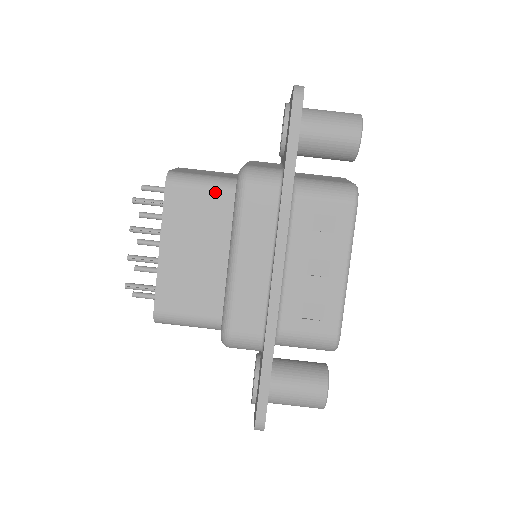
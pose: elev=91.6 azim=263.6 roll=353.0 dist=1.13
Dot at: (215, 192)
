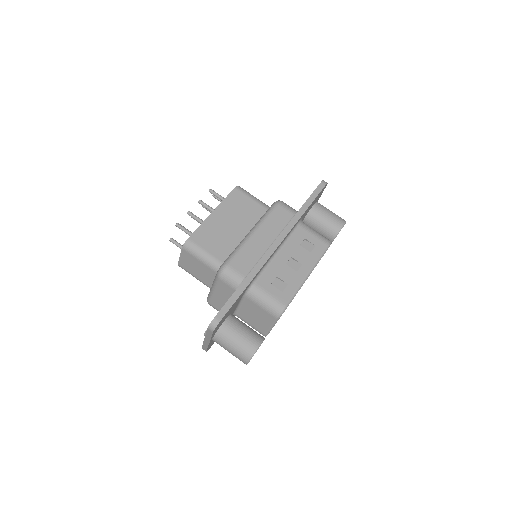
Dot at: (258, 205)
